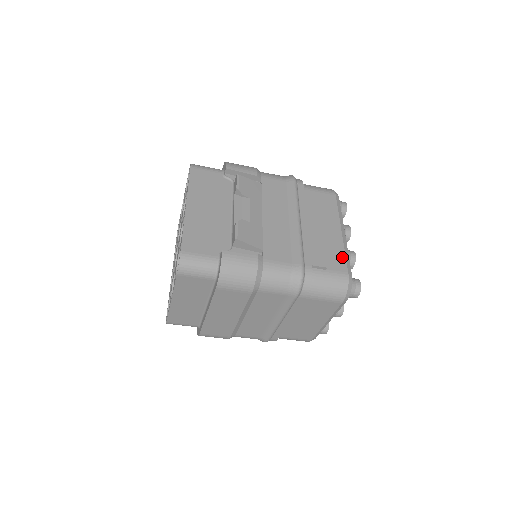
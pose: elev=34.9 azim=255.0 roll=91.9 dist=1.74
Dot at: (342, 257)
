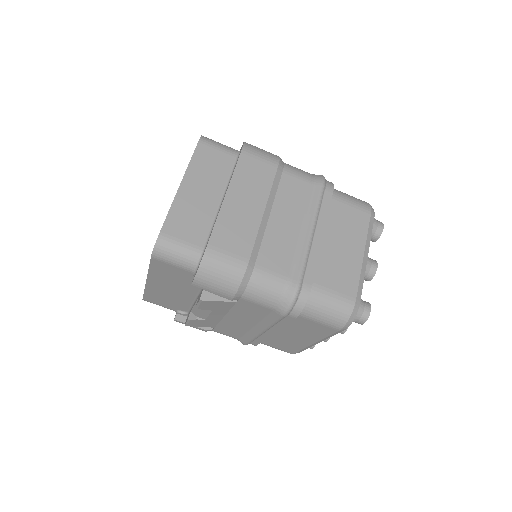
Dot at: occluded
